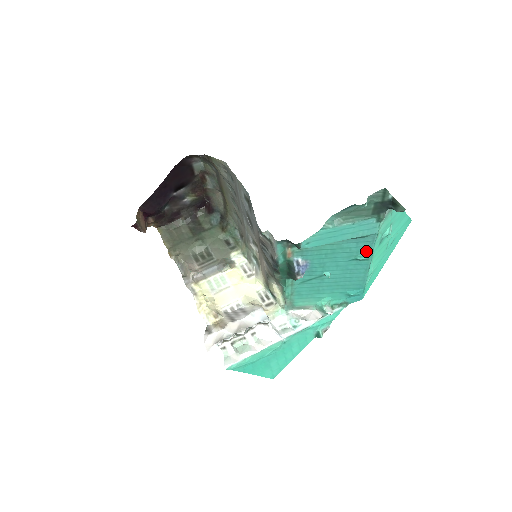
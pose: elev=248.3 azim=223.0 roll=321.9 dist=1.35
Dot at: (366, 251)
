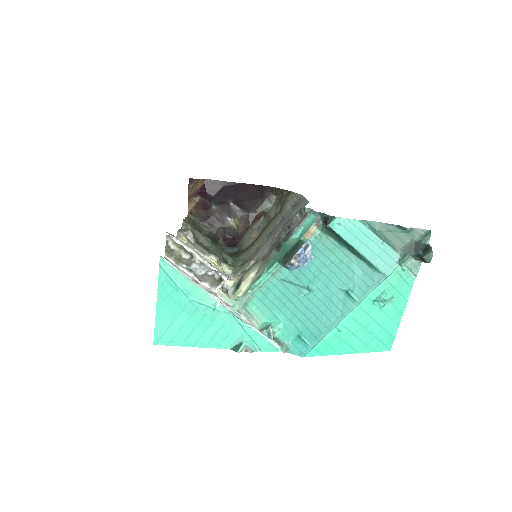
Dot at: (362, 290)
